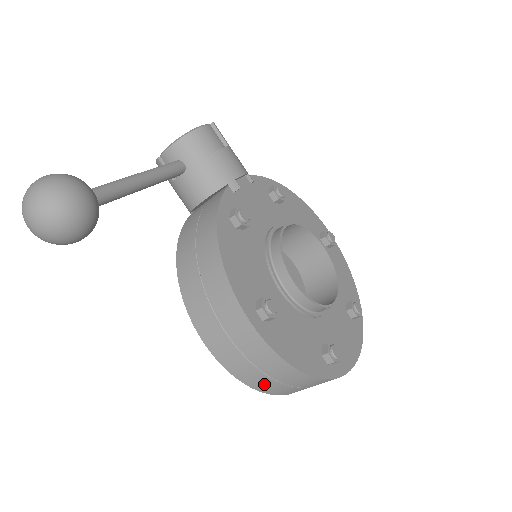
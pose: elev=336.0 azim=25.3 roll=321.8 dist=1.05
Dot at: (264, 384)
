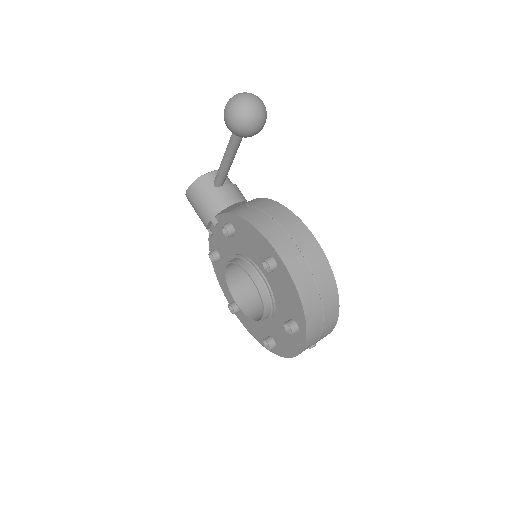
Dot at: (310, 297)
